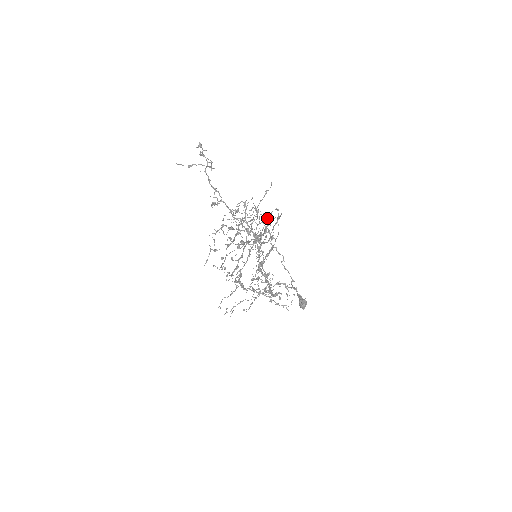
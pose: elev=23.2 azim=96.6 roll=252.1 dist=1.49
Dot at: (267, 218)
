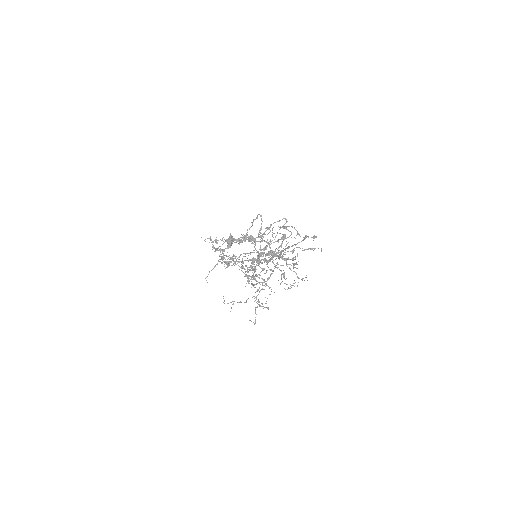
Dot at: (275, 222)
